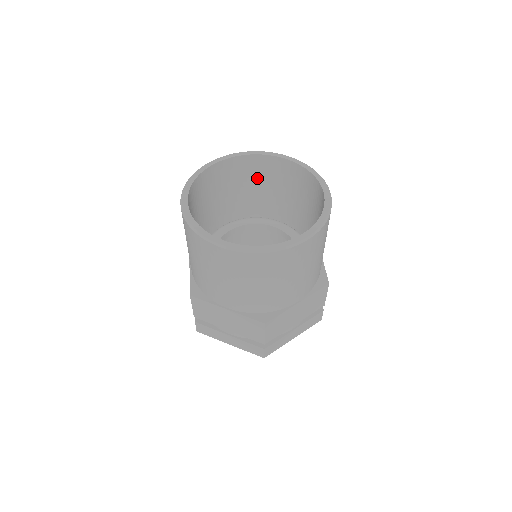
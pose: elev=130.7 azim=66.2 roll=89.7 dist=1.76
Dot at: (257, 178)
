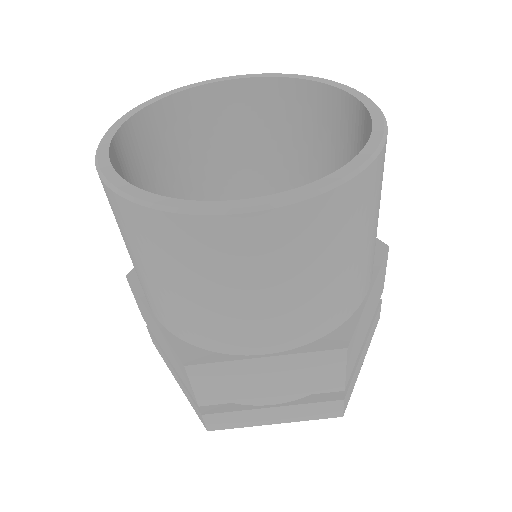
Dot at: (203, 135)
